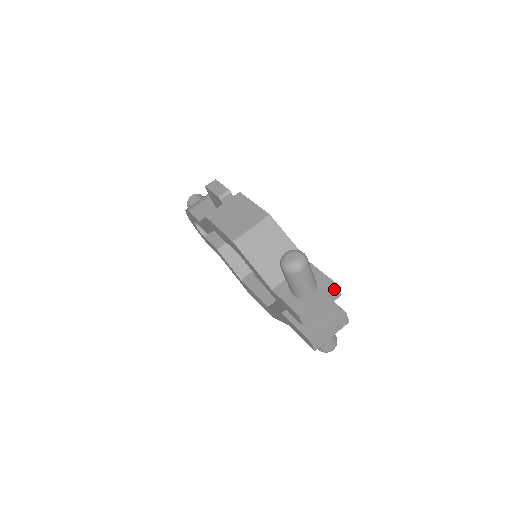
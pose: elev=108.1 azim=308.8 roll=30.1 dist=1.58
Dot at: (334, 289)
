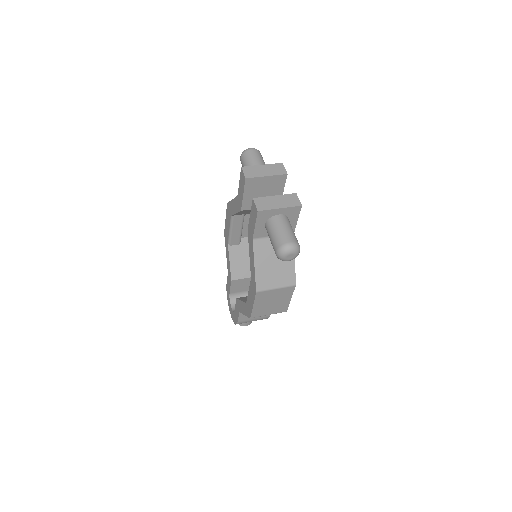
Dot at: (279, 165)
